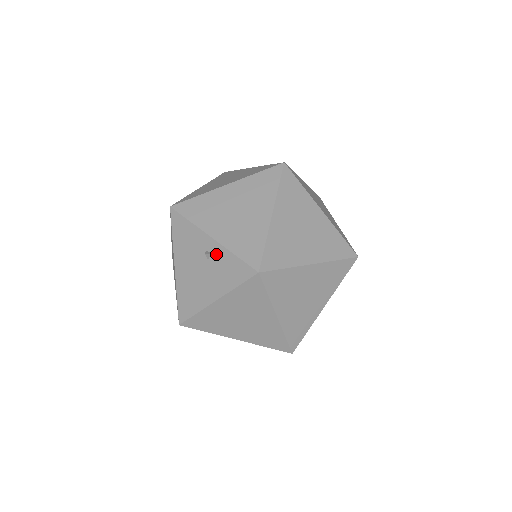
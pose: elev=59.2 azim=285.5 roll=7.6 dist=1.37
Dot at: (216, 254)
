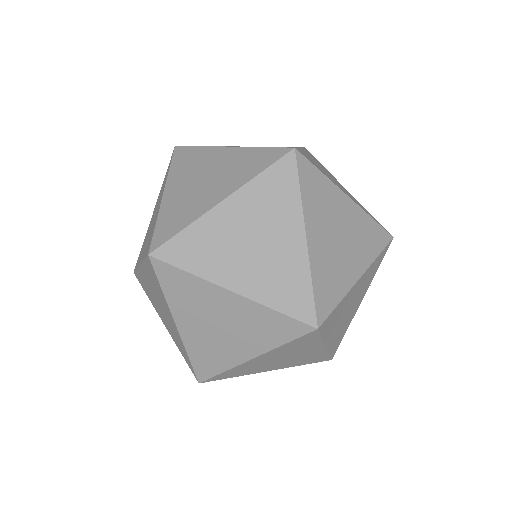
Dot at: occluded
